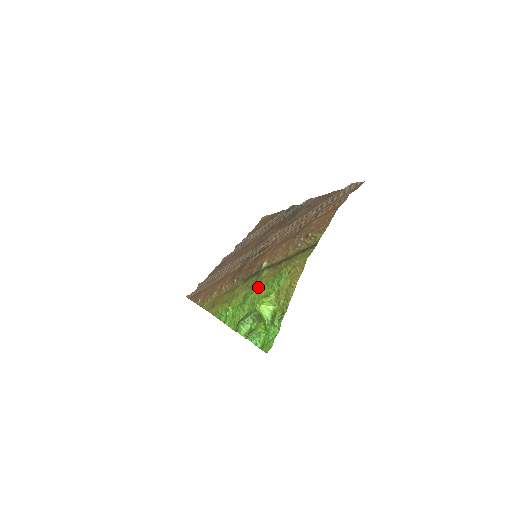
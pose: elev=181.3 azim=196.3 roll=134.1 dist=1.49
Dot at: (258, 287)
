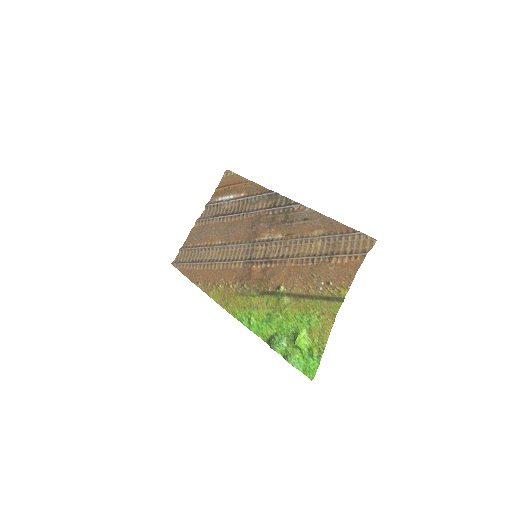
Dot at: (284, 315)
